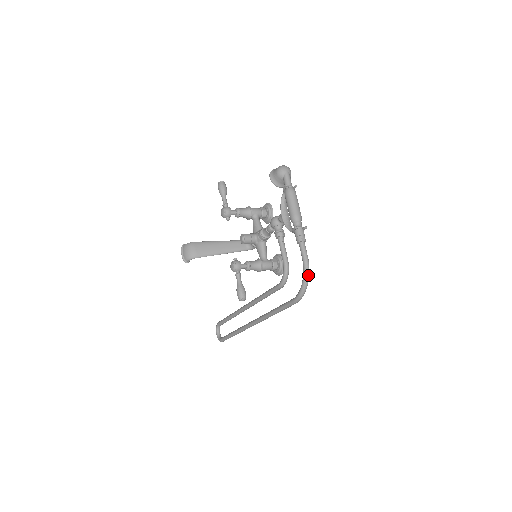
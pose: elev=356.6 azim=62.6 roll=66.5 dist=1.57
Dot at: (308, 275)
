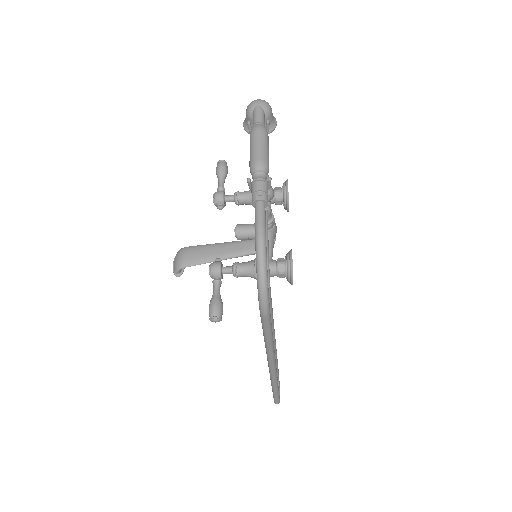
Dot at: (262, 257)
